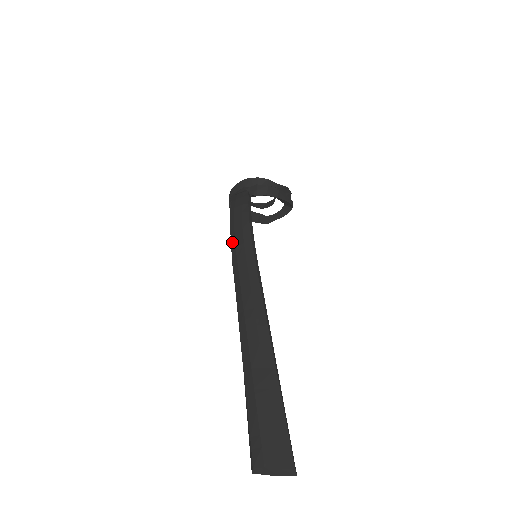
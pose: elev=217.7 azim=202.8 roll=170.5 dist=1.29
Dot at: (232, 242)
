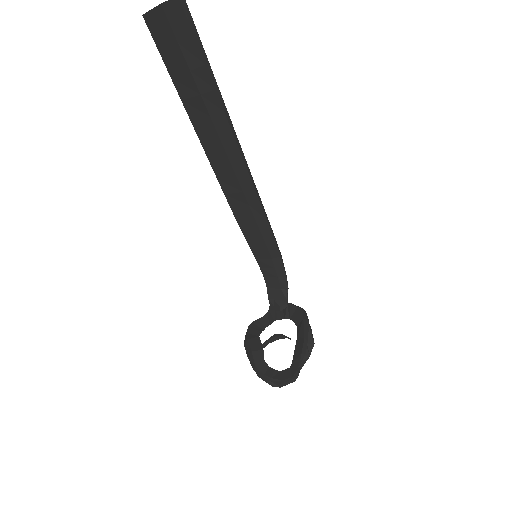
Dot at: occluded
